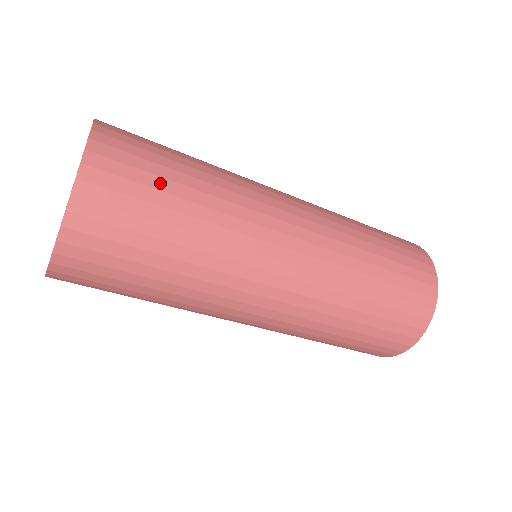
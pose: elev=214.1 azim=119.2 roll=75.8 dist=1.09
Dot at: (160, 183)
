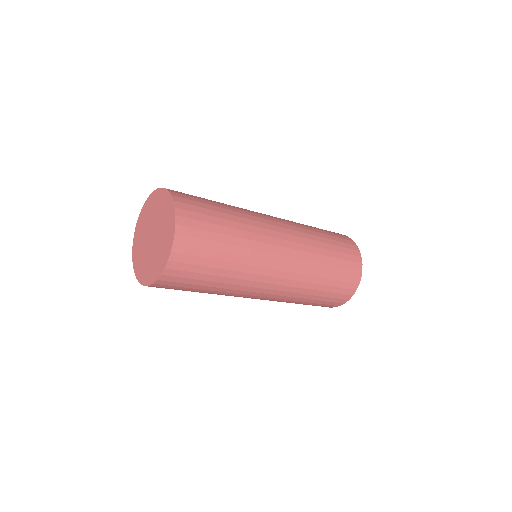
Dot at: (214, 220)
